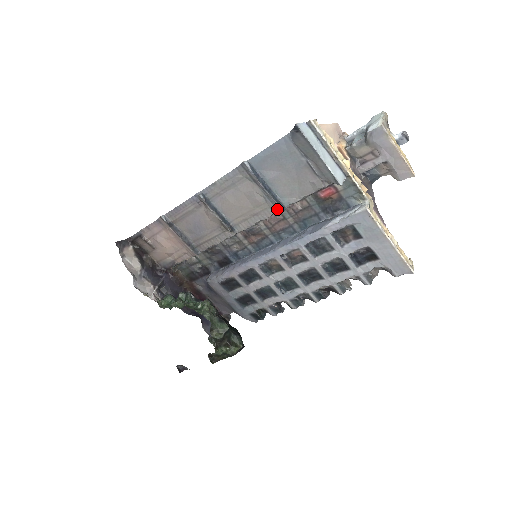
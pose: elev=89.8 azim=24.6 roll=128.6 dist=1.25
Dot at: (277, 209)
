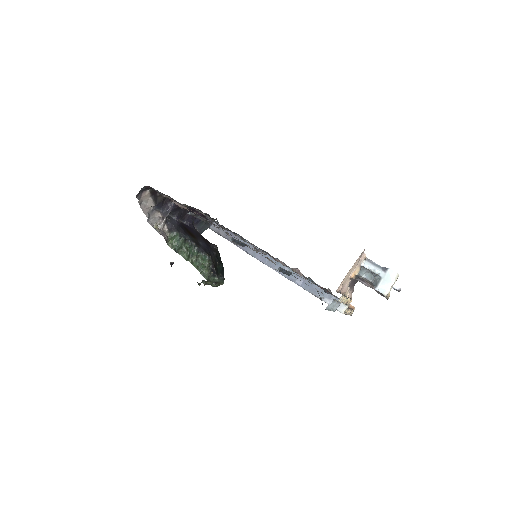
Dot at: occluded
